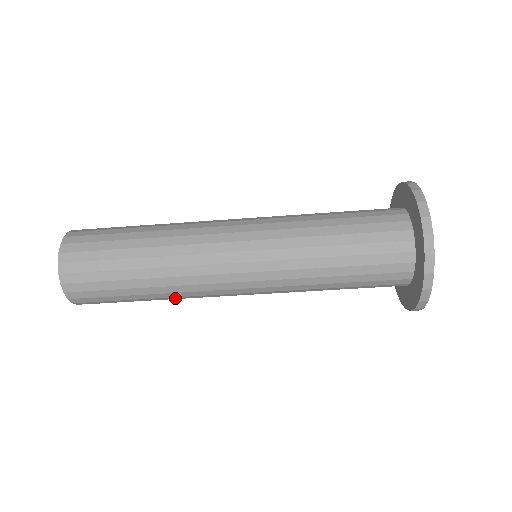
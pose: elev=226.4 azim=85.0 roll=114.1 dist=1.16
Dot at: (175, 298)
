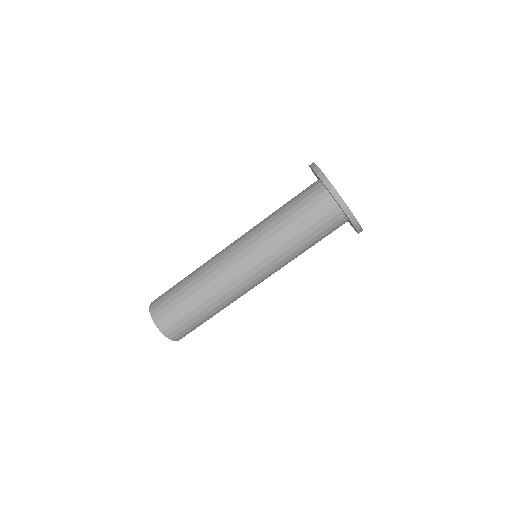
Dot at: (208, 289)
